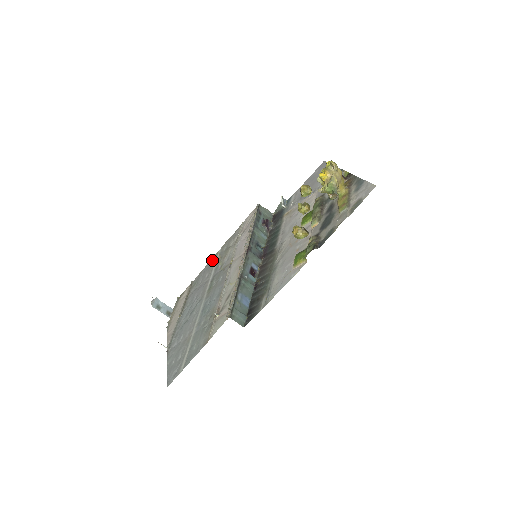
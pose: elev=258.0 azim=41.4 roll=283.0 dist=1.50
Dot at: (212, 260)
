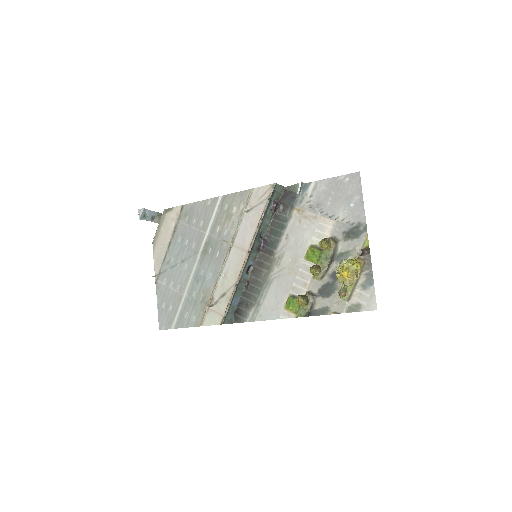
Dot at: (209, 203)
